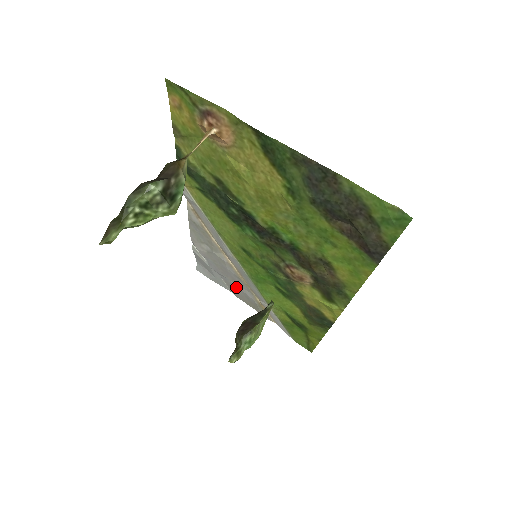
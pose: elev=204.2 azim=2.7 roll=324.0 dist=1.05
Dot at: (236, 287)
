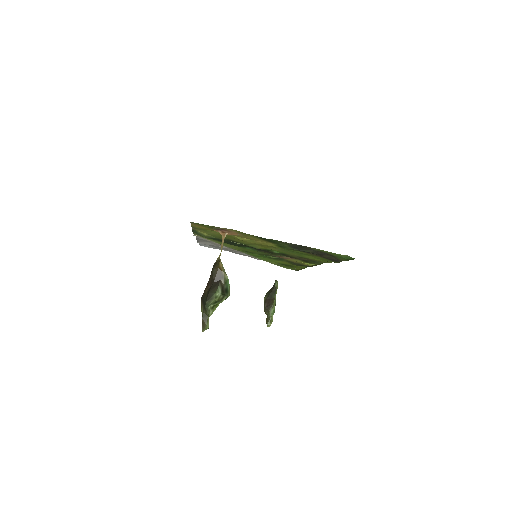
Dot at: (234, 252)
